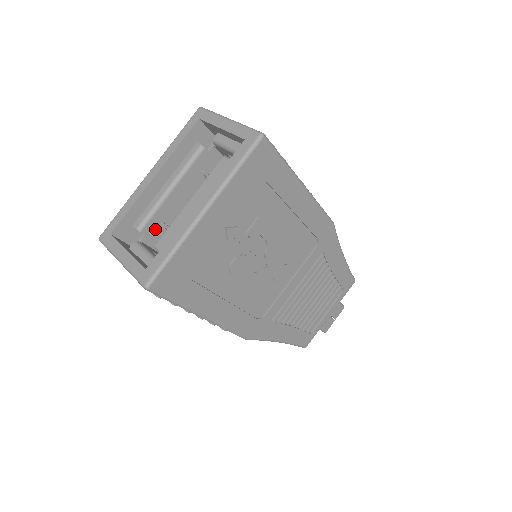
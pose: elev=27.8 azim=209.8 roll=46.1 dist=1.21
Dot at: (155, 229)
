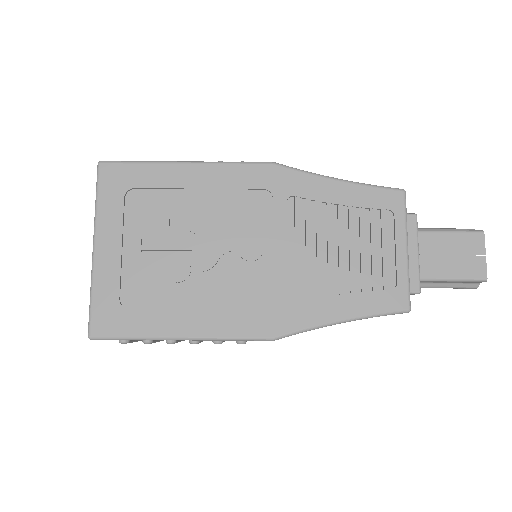
Dot at: occluded
